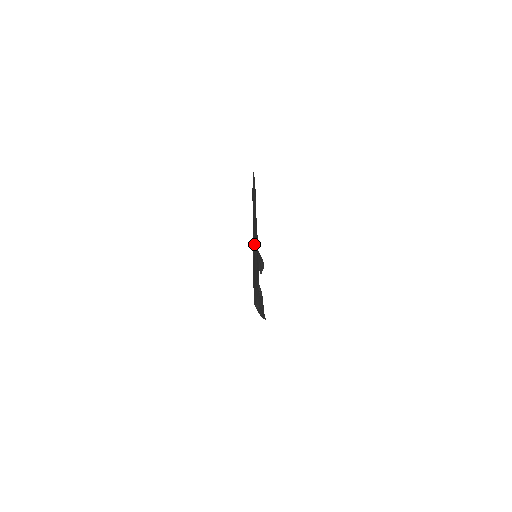
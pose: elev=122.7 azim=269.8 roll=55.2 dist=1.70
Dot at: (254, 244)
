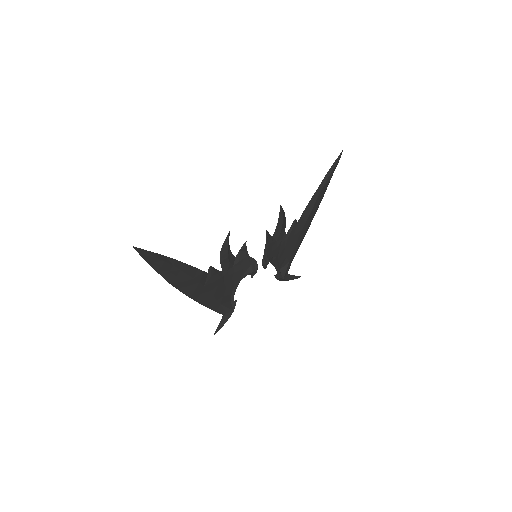
Dot at: (177, 287)
